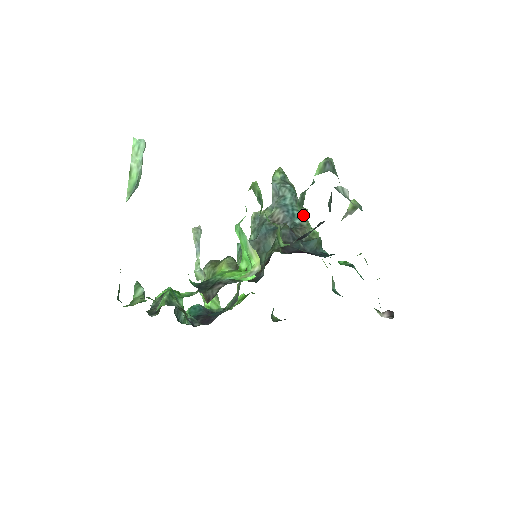
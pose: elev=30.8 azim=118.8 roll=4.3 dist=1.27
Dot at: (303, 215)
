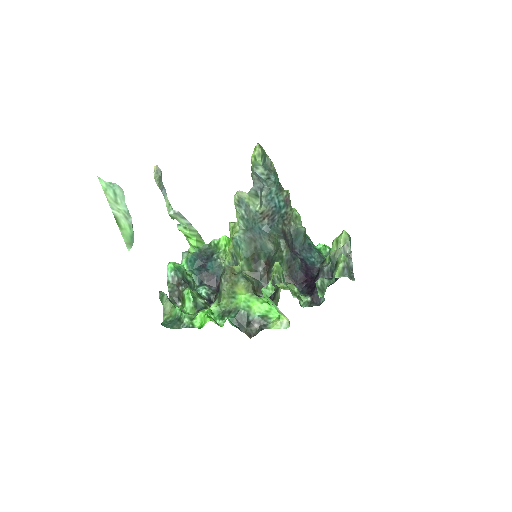
Dot at: (287, 203)
